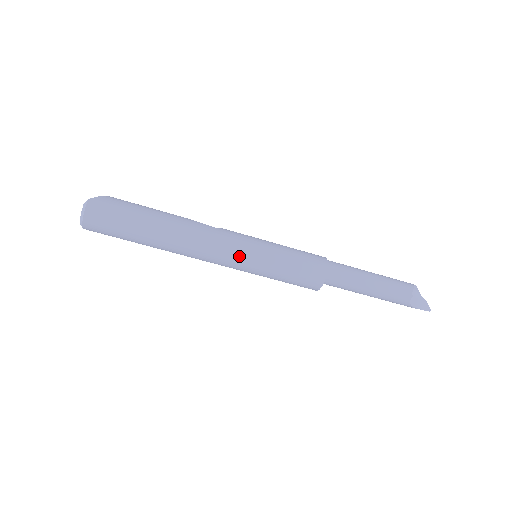
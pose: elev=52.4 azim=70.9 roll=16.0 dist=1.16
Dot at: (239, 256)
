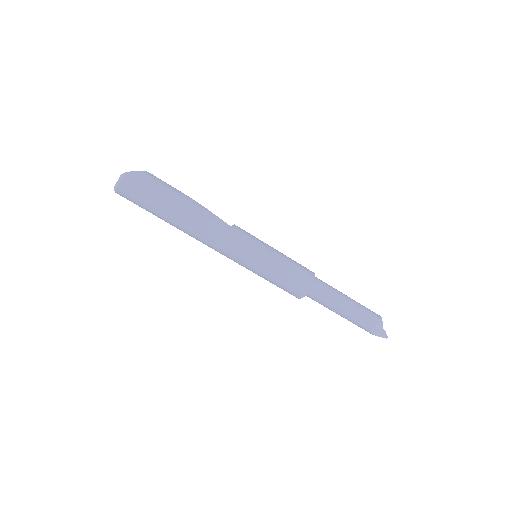
Dot at: (241, 256)
